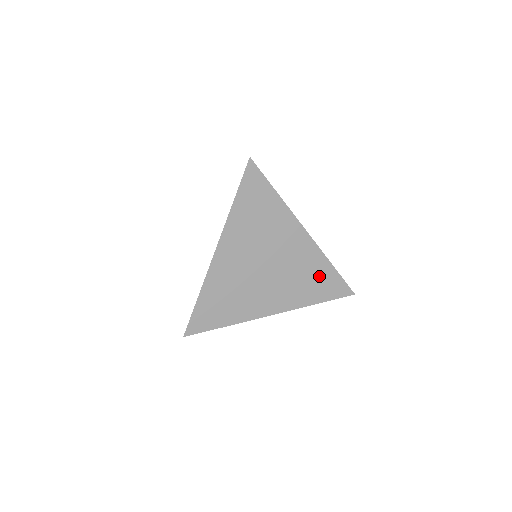
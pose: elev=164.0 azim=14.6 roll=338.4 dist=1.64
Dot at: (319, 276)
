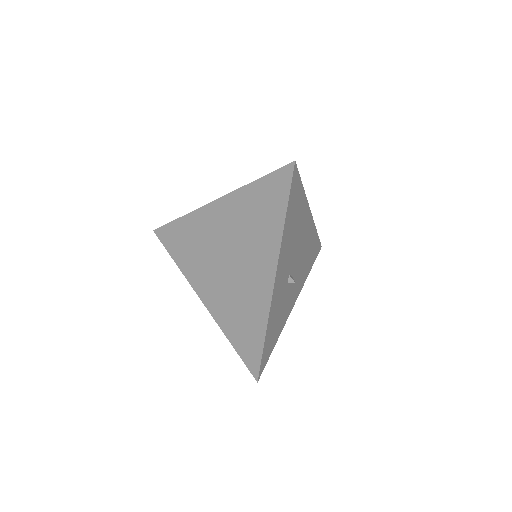
Dot at: (250, 325)
